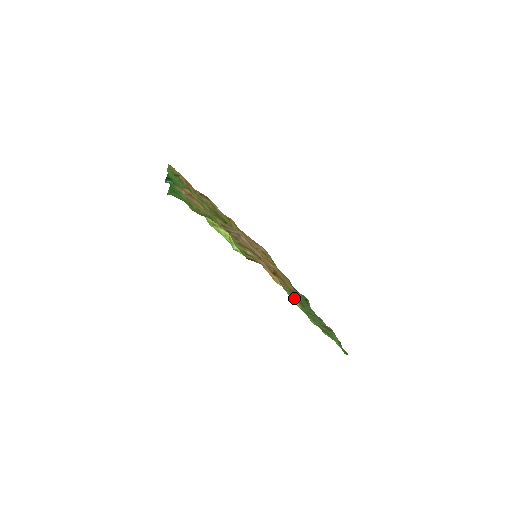
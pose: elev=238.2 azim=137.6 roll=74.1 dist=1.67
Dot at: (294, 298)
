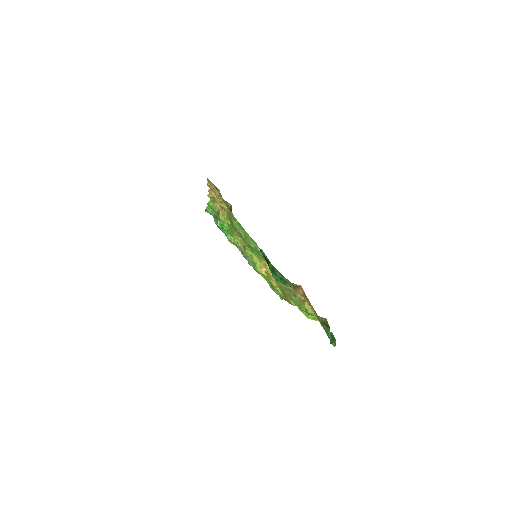
Dot at: occluded
